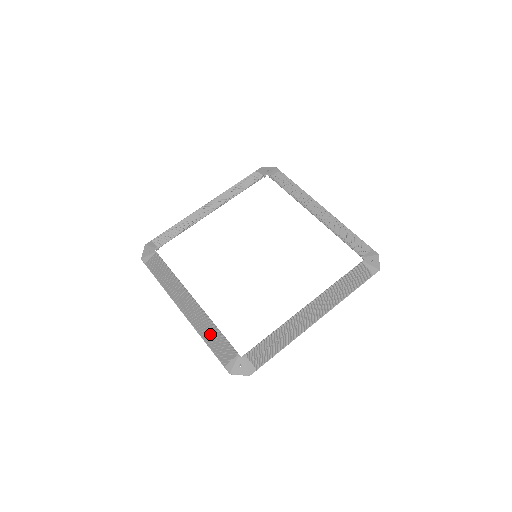
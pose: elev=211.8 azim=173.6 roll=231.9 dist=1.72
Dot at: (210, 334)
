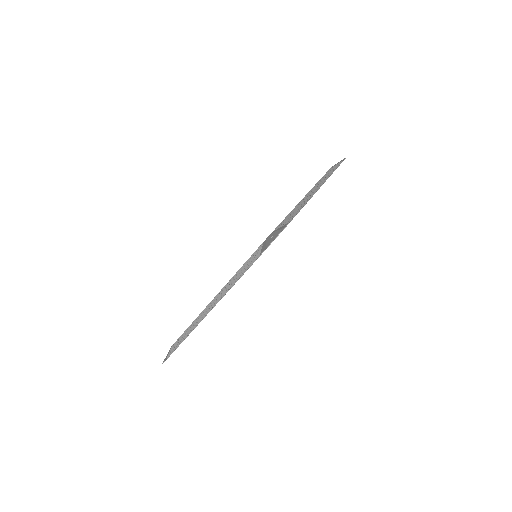
Dot at: (235, 277)
